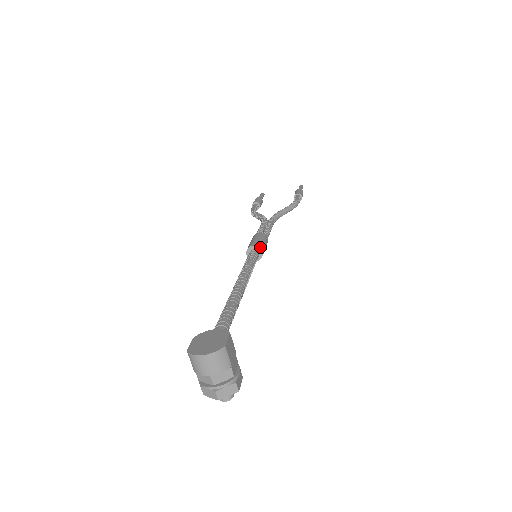
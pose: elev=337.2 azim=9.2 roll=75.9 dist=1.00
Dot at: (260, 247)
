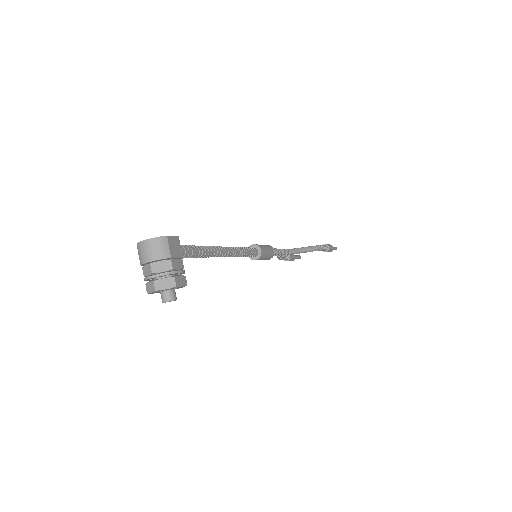
Dot at: (259, 246)
